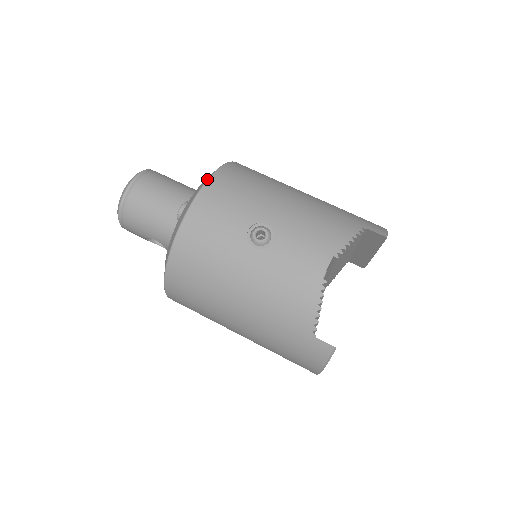
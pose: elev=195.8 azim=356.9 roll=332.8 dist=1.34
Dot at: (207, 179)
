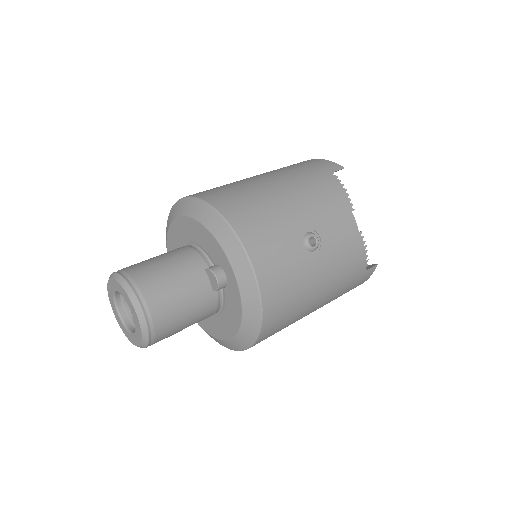
Dot at: (237, 237)
